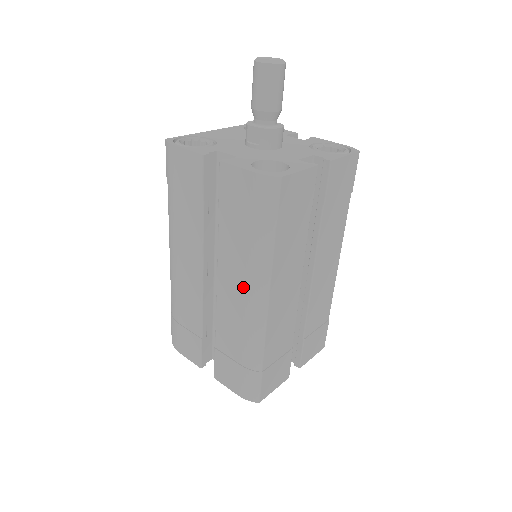
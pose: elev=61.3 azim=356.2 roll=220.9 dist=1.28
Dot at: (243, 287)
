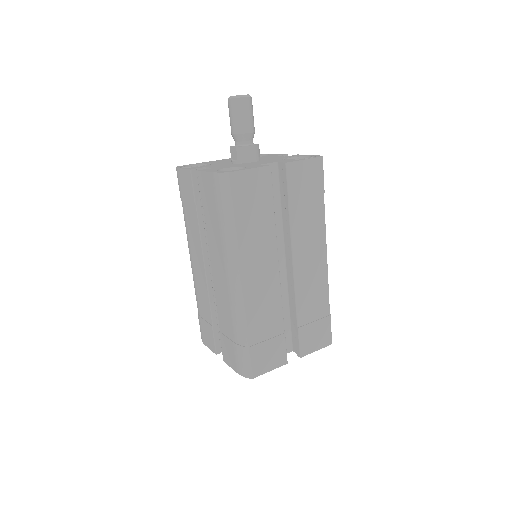
Dot at: (224, 269)
